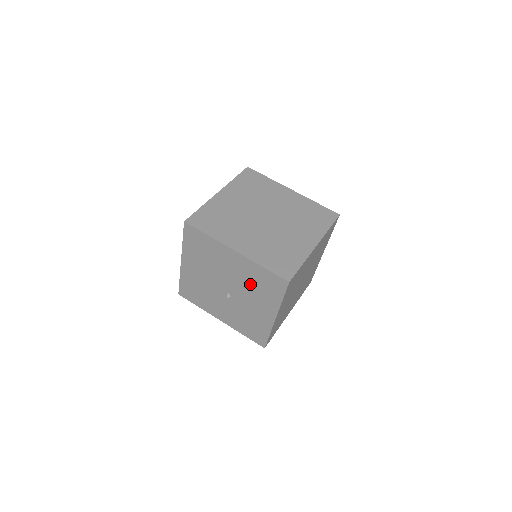
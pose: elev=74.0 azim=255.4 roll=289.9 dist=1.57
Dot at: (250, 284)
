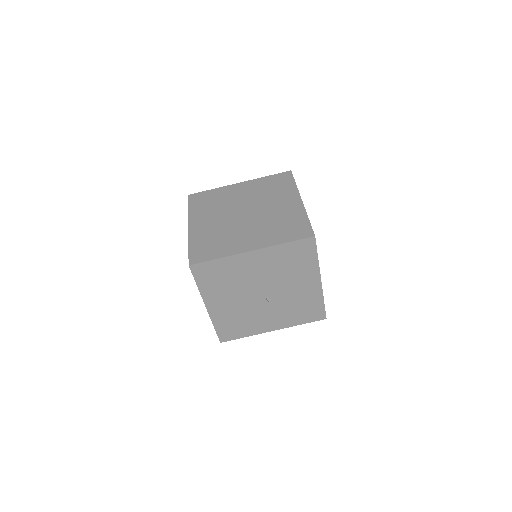
Dot at: (282, 270)
